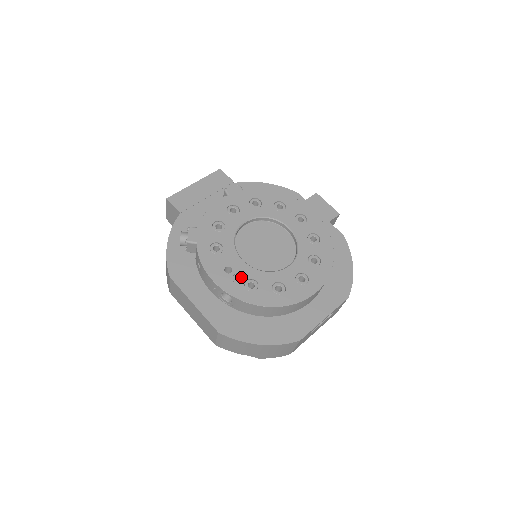
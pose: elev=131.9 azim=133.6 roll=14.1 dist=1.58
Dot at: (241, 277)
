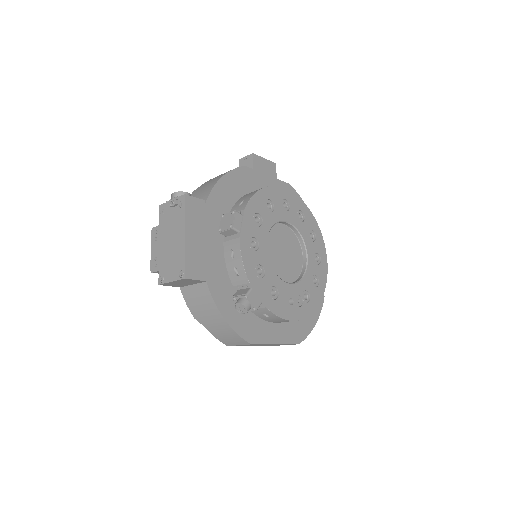
Dot at: (299, 298)
